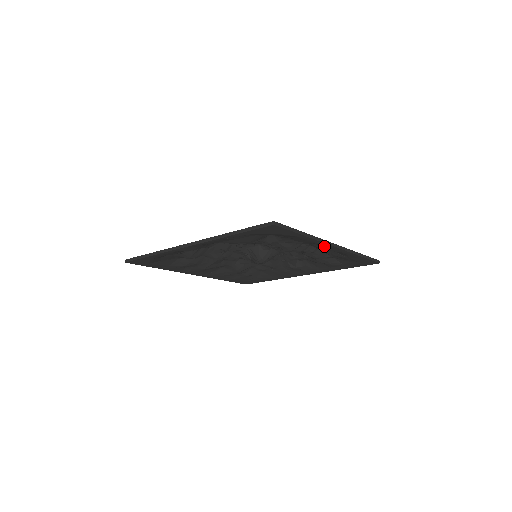
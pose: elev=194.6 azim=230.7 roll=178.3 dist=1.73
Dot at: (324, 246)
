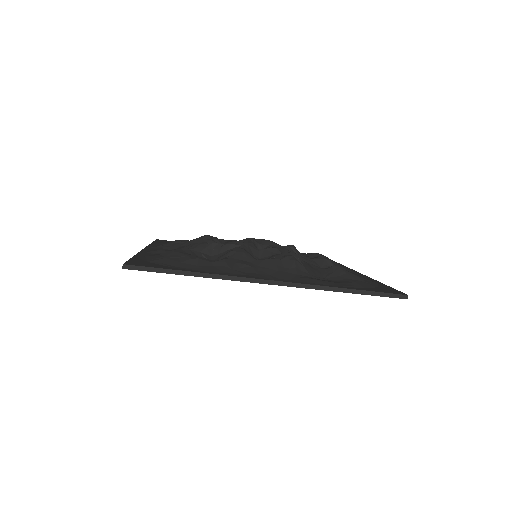
Dot at: occluded
